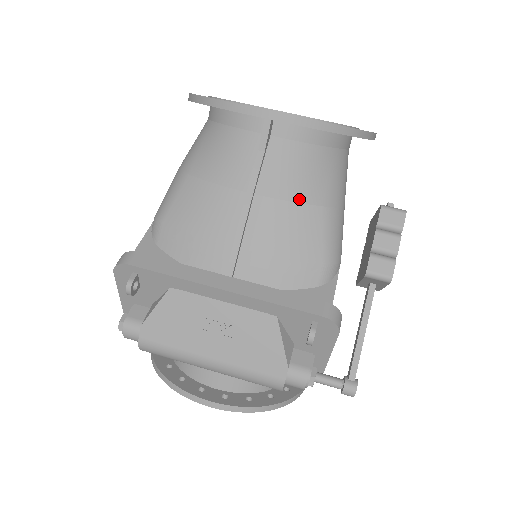
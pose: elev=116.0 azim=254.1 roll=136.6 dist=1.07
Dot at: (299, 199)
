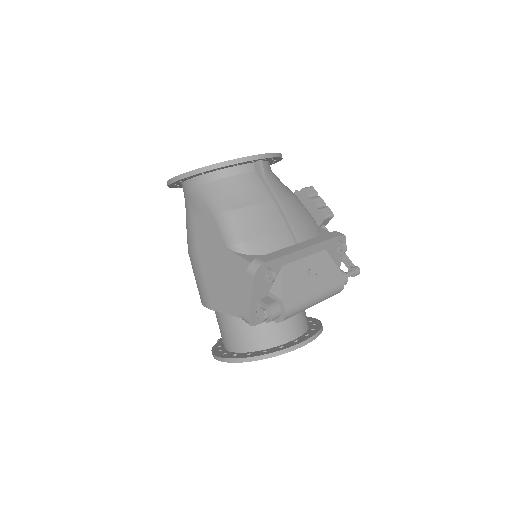
Dot at: (289, 195)
